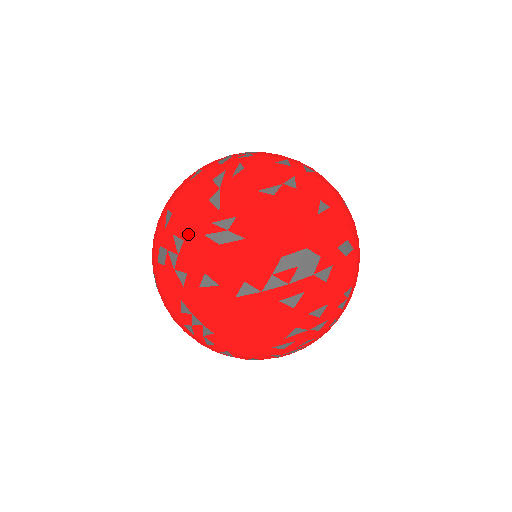
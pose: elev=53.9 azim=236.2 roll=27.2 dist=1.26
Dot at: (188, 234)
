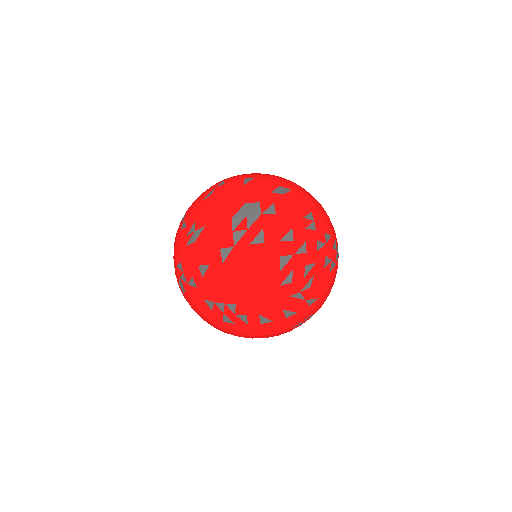
Dot at: (180, 256)
